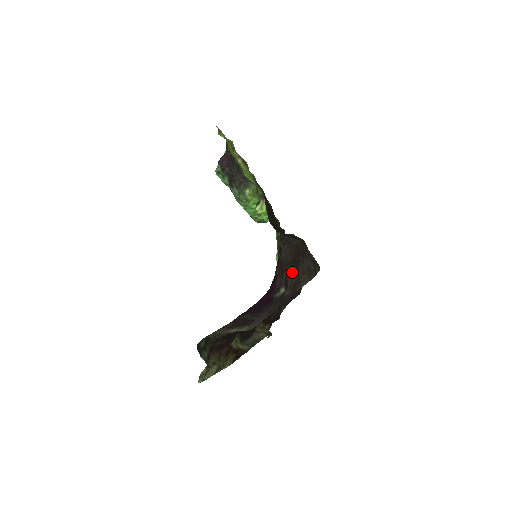
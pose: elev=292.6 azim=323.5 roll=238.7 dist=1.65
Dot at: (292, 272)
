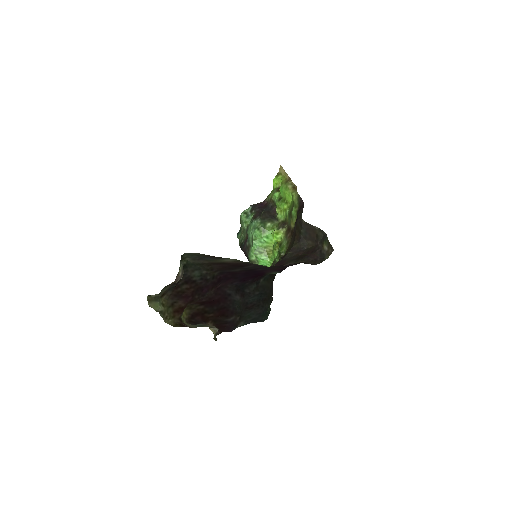
Dot at: (294, 263)
